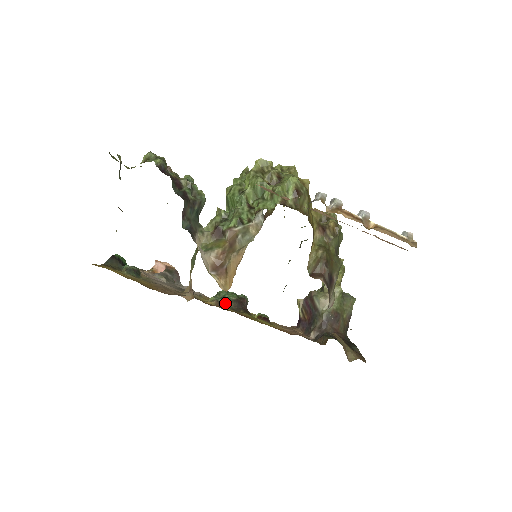
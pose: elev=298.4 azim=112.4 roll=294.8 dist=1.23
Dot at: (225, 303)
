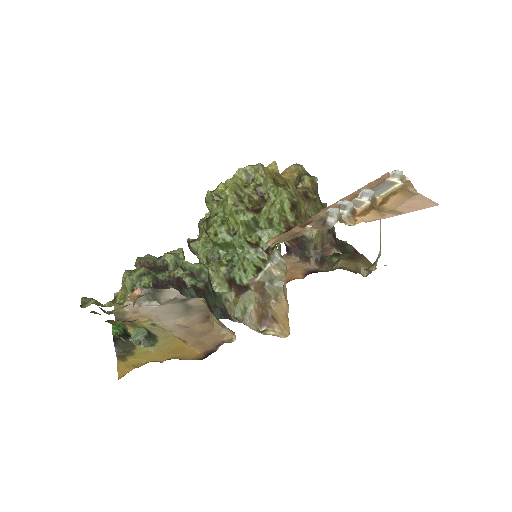
Dot at: occluded
